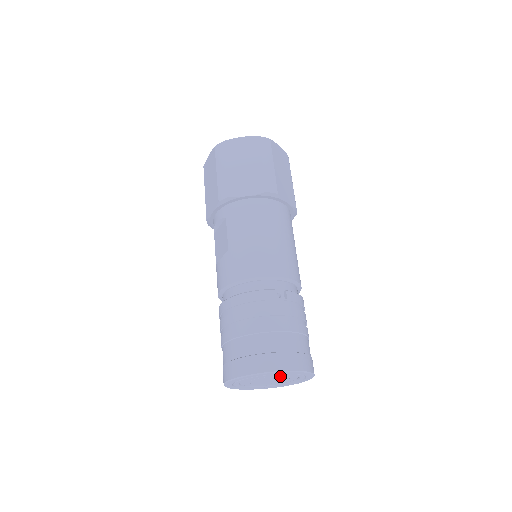
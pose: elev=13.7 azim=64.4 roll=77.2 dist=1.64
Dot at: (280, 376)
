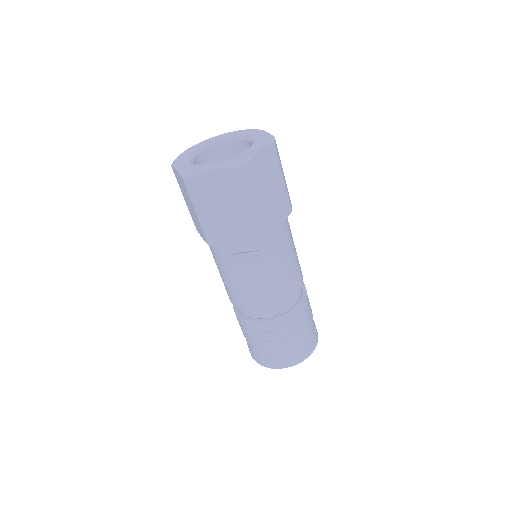
Dot at: occluded
